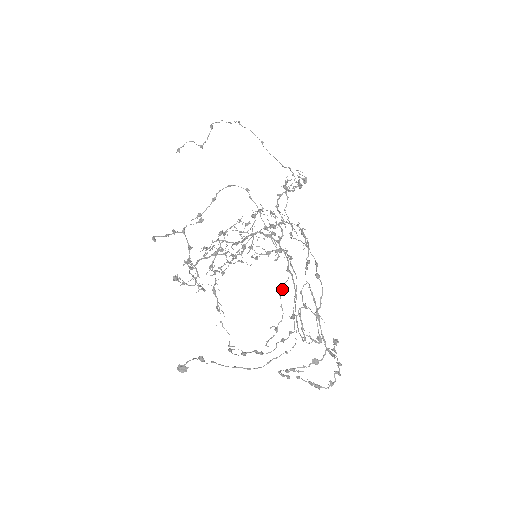
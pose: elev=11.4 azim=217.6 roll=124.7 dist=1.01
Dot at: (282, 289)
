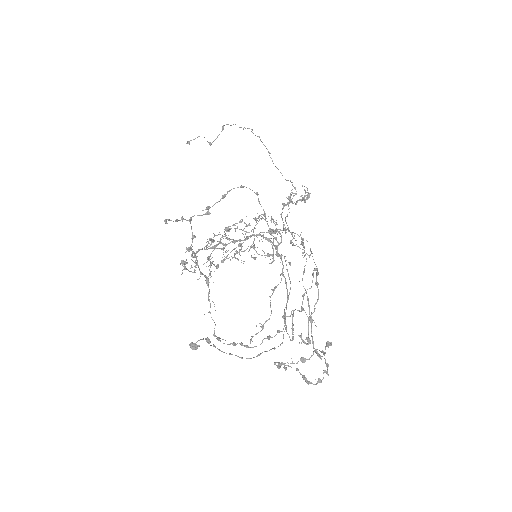
Dot at: (273, 291)
